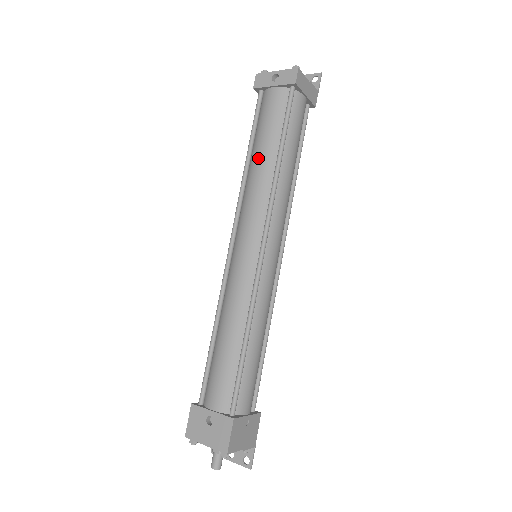
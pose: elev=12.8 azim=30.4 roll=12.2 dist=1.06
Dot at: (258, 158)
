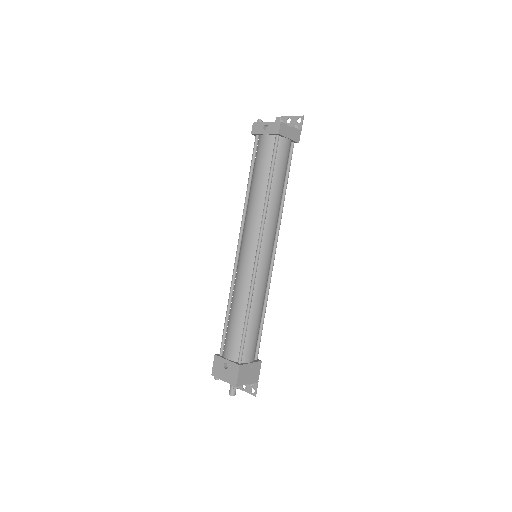
Dot at: (254, 188)
